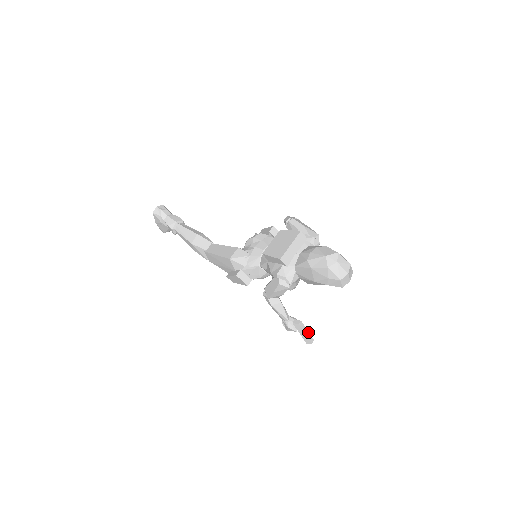
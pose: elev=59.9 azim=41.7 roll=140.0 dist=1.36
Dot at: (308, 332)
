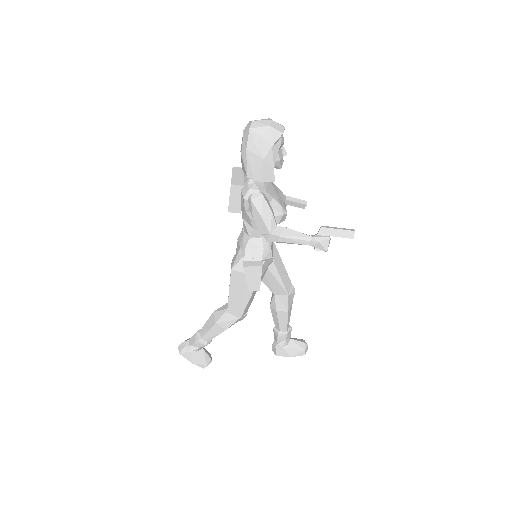
Dot at: (340, 228)
